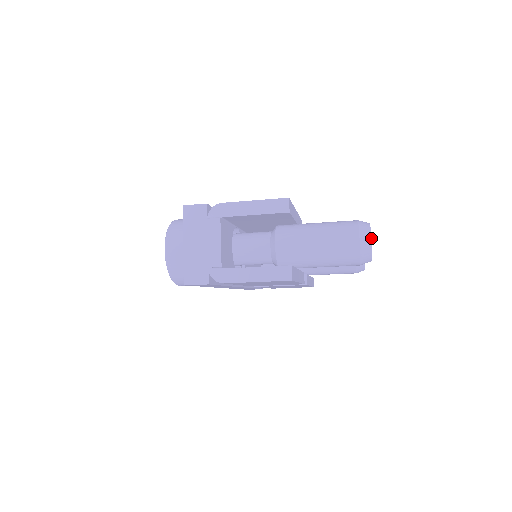
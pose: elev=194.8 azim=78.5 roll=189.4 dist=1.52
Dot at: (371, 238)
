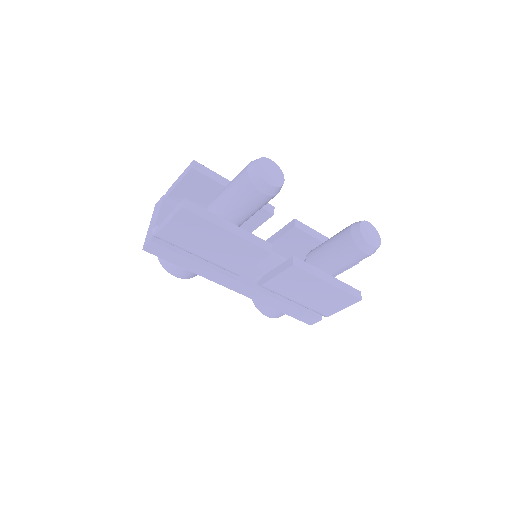
Dot at: (256, 162)
